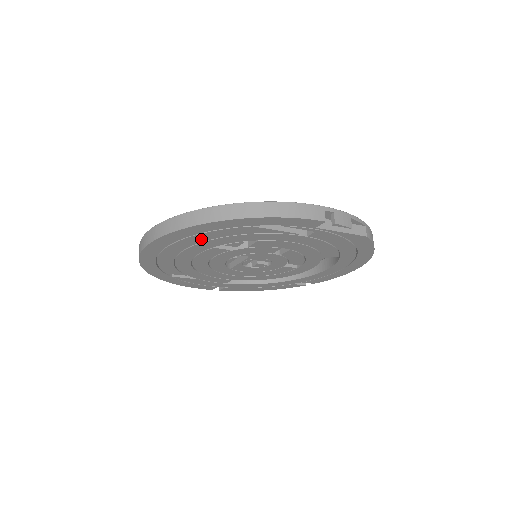
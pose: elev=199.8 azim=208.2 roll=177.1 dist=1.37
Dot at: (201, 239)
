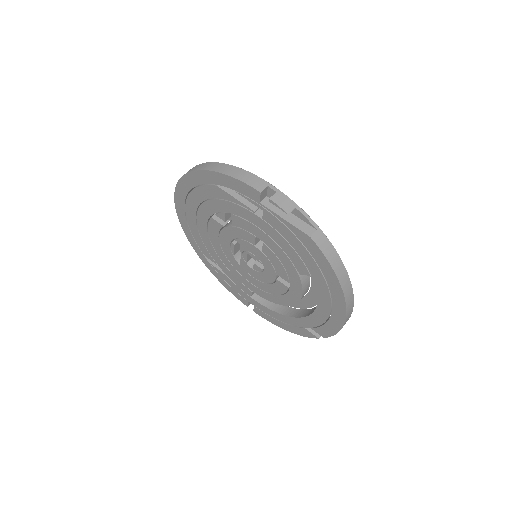
Dot at: (198, 199)
